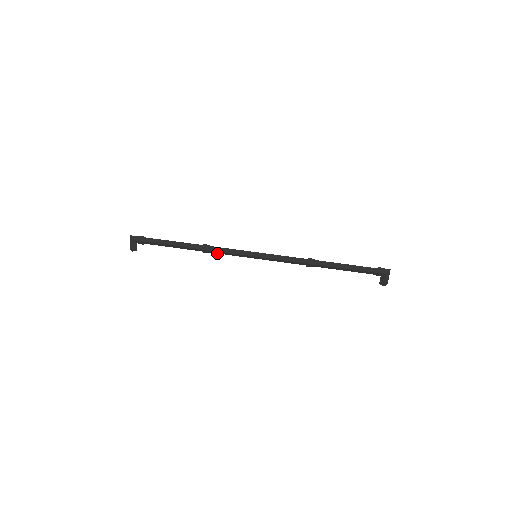
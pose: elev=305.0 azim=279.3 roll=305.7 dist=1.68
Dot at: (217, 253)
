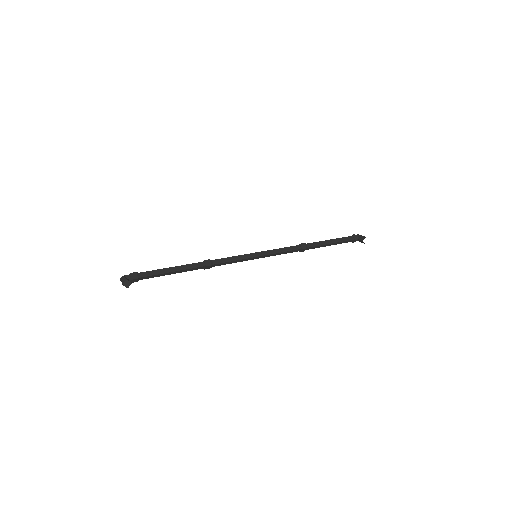
Dot at: (220, 263)
